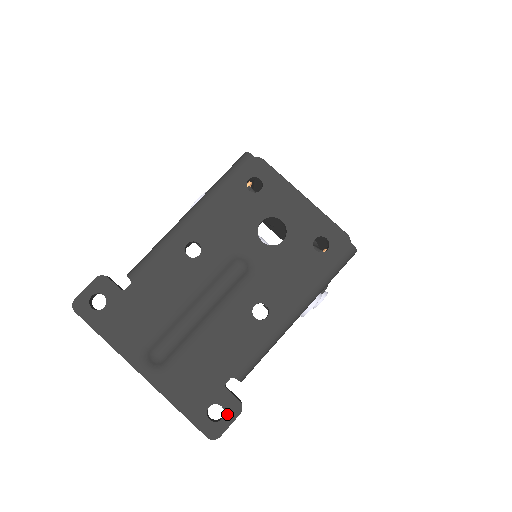
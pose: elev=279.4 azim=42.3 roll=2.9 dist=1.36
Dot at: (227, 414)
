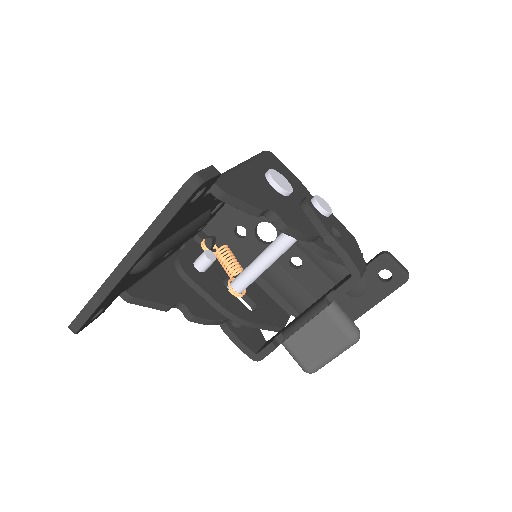
Dot at: occluded
